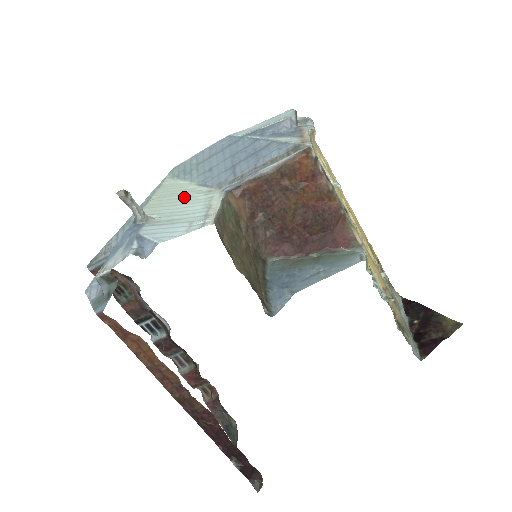
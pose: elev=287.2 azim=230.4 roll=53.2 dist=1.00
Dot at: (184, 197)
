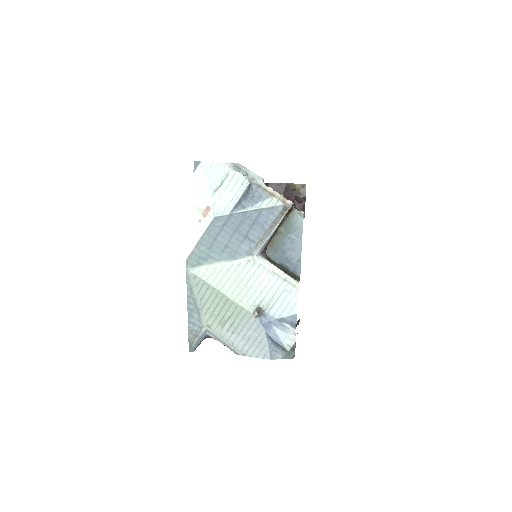
Dot at: (243, 277)
